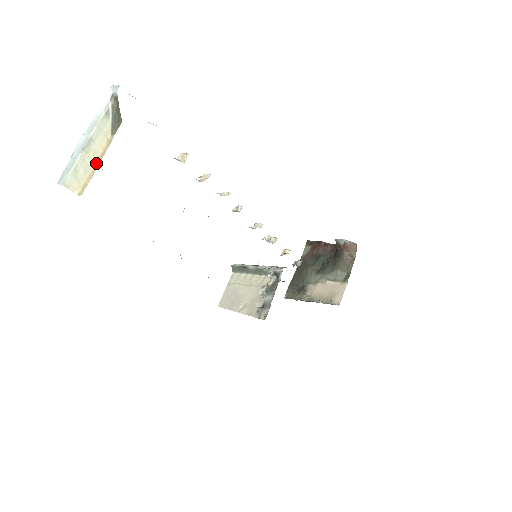
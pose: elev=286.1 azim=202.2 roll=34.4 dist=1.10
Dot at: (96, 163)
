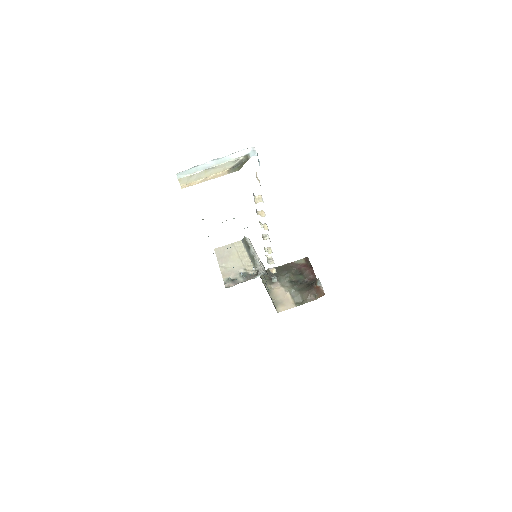
Dot at: (206, 178)
